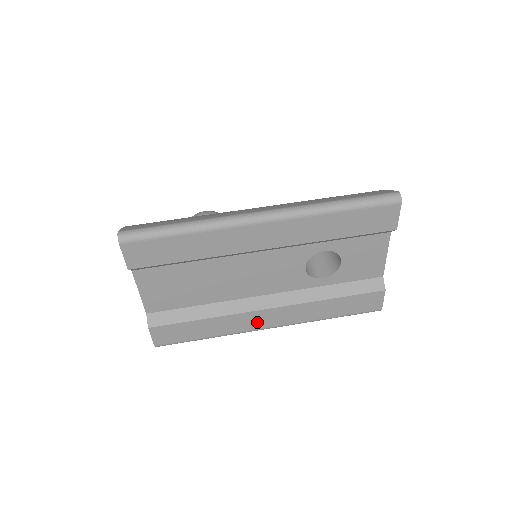
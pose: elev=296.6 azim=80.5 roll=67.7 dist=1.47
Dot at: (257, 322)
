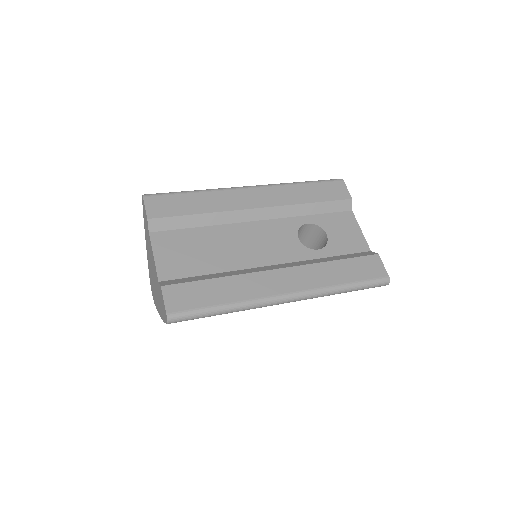
Dot at: (272, 286)
